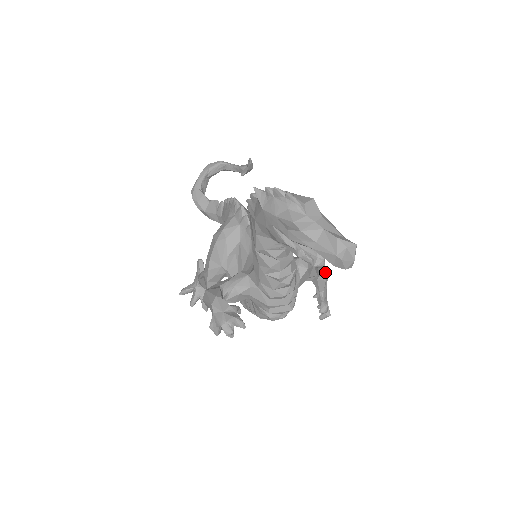
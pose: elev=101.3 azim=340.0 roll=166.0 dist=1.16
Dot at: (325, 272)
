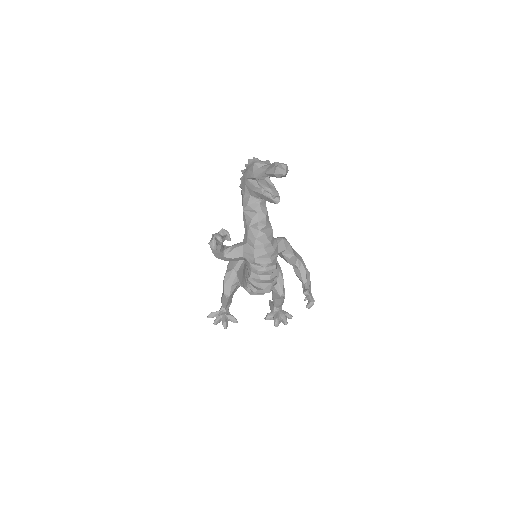
Dot at: (305, 266)
